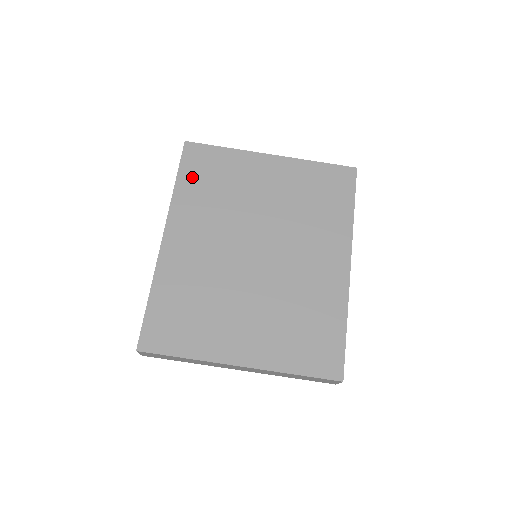
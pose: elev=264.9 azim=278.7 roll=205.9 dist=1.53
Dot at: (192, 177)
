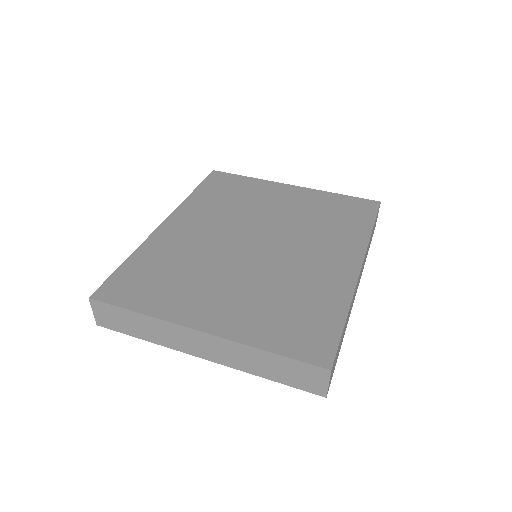
Dot at: (210, 190)
